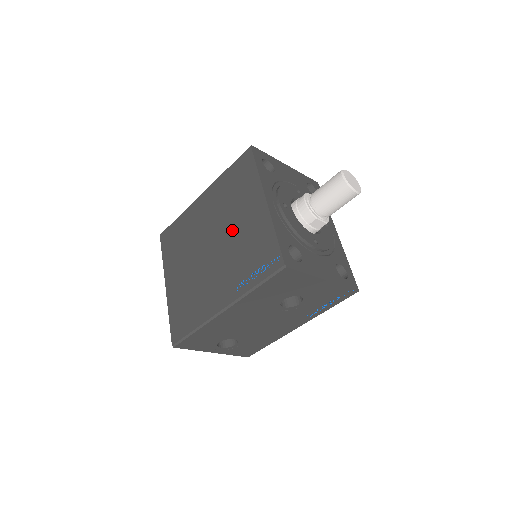
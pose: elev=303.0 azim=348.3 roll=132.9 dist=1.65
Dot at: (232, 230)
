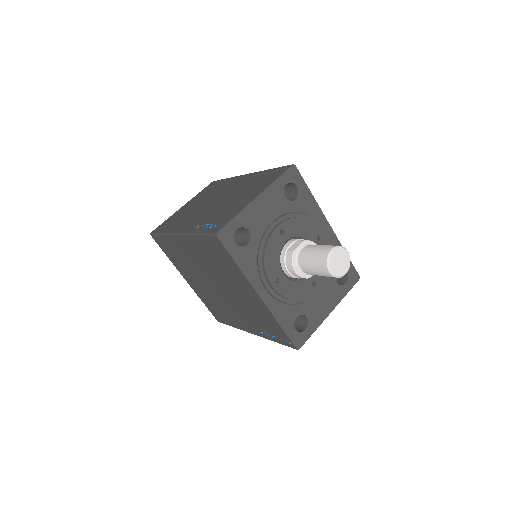
Dot at: (233, 292)
